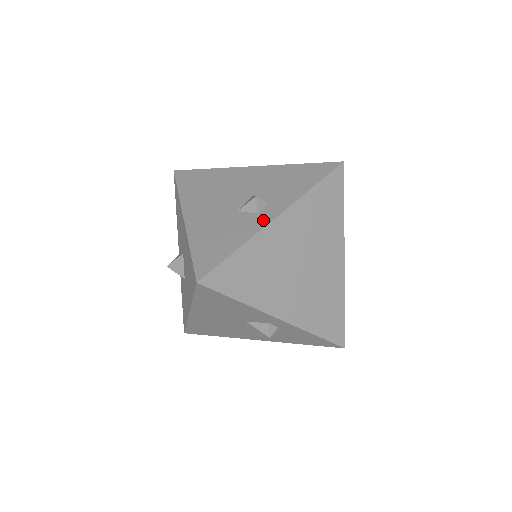
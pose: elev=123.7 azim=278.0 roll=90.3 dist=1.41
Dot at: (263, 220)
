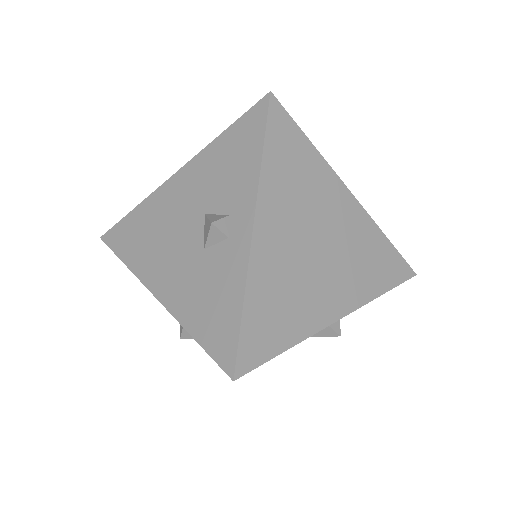
Dot at: (241, 244)
